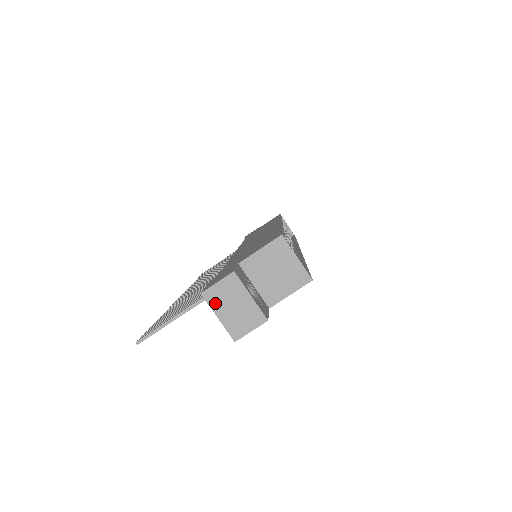
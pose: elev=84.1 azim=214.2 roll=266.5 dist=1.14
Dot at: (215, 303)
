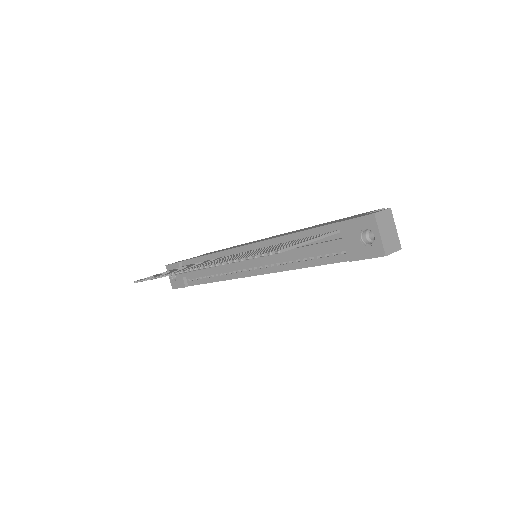
Dot at: (380, 224)
